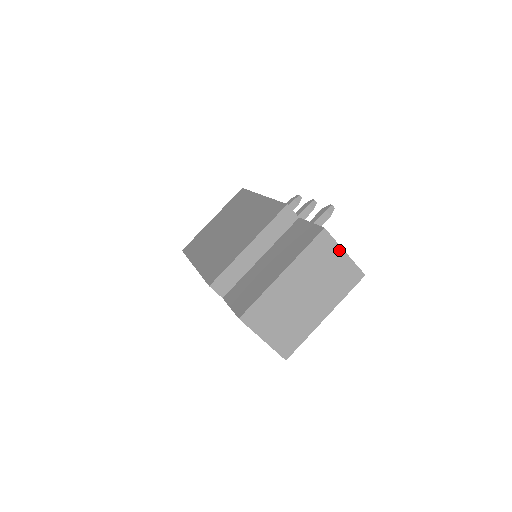
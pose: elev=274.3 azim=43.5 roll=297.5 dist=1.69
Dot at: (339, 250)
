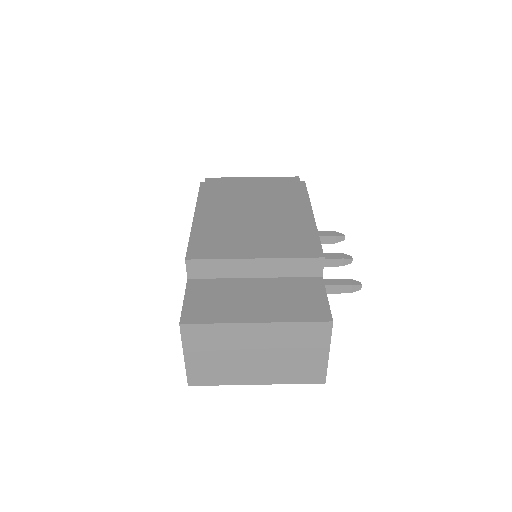
Dot at: (326, 348)
